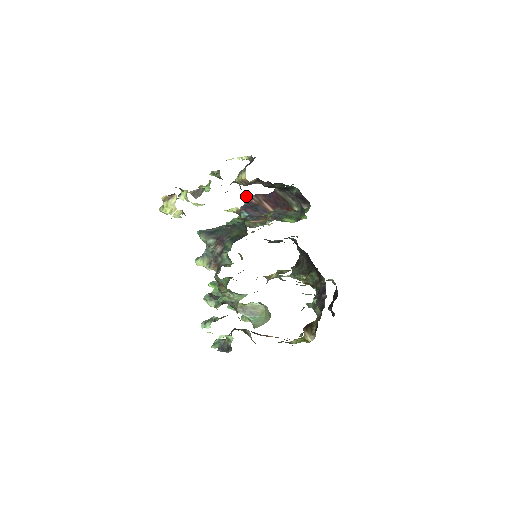
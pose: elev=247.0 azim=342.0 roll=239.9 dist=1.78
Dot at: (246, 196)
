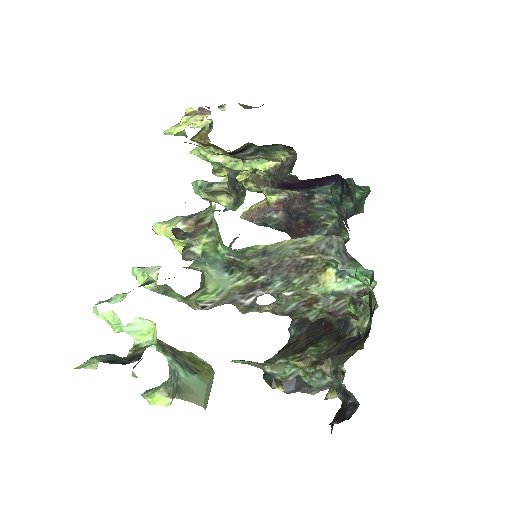
Dot at: occluded
